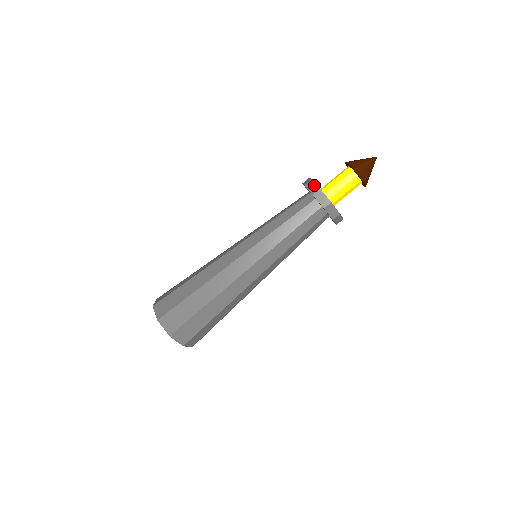
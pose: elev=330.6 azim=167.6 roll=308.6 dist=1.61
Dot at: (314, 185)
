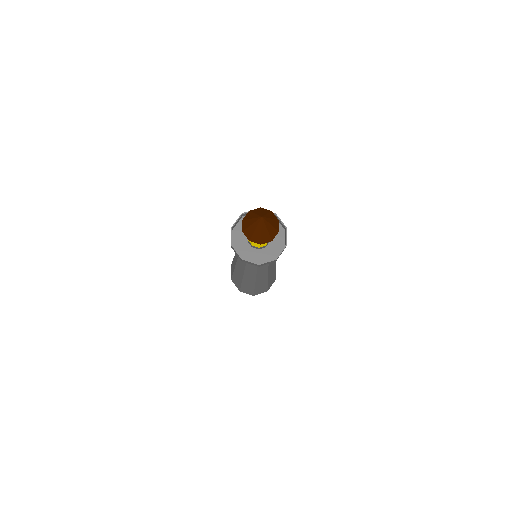
Dot at: (231, 237)
